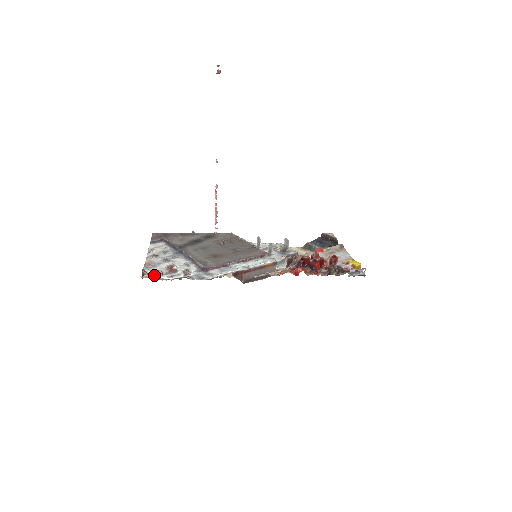
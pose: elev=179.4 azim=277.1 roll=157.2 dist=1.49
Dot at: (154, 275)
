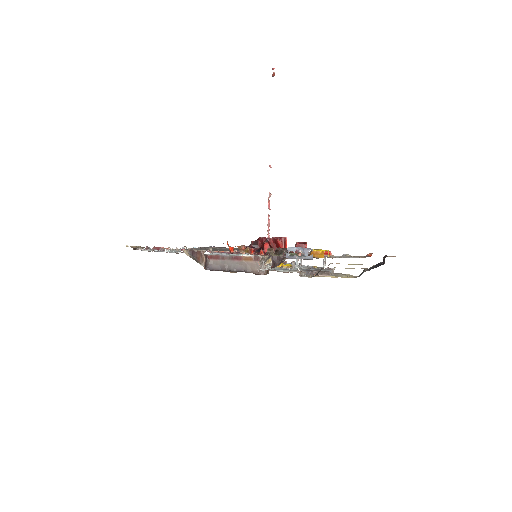
Dot at: occluded
